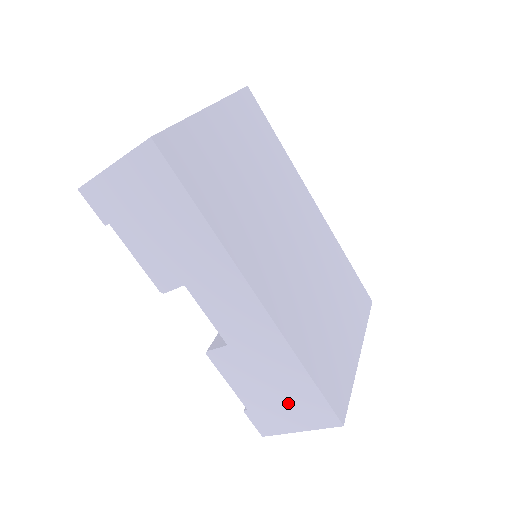
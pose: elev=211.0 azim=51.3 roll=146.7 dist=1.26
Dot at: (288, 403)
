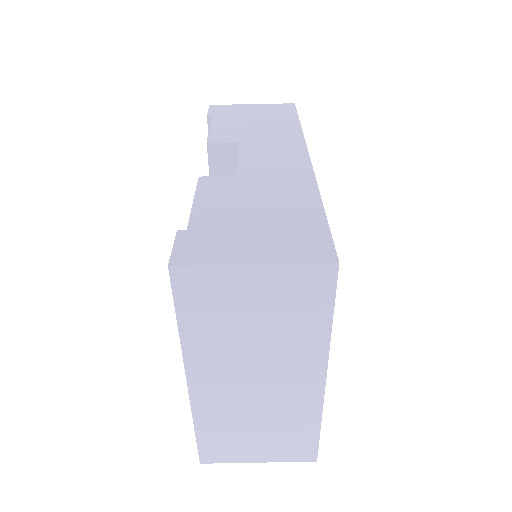
Dot at: (266, 228)
